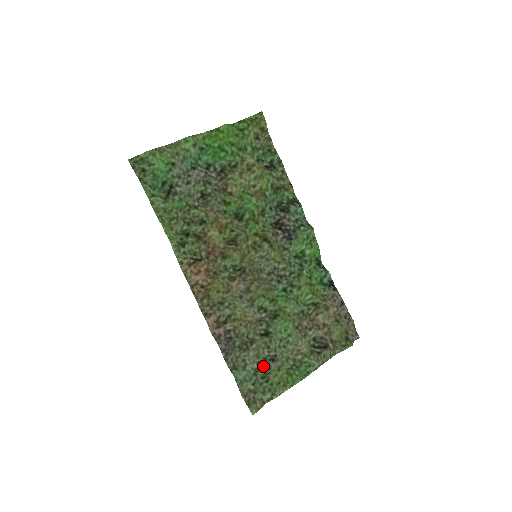
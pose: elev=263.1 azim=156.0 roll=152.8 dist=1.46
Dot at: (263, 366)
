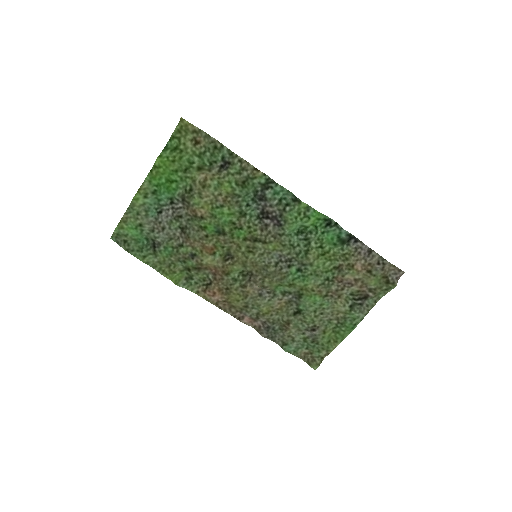
Dot at: (308, 334)
